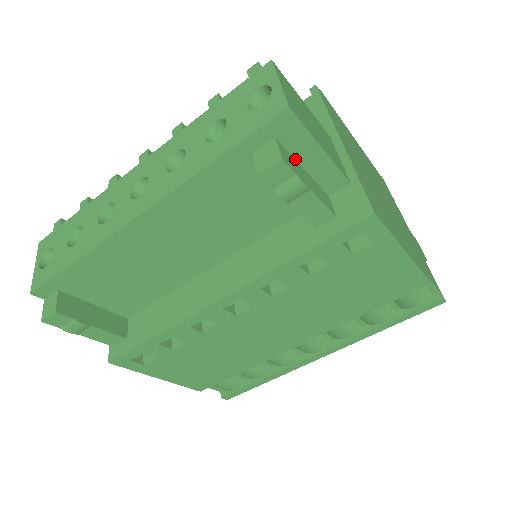
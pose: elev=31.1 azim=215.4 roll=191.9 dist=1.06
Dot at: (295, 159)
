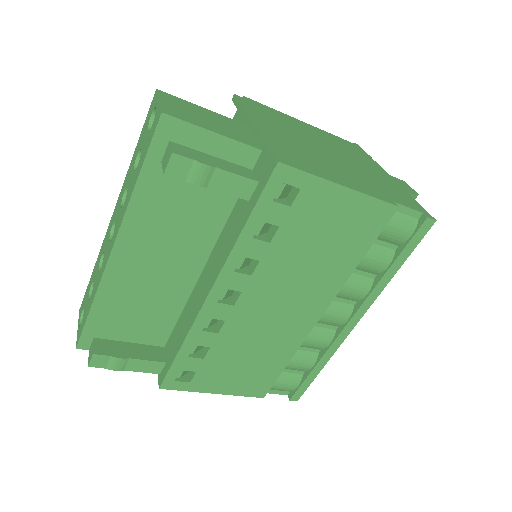
Dot at: (198, 151)
